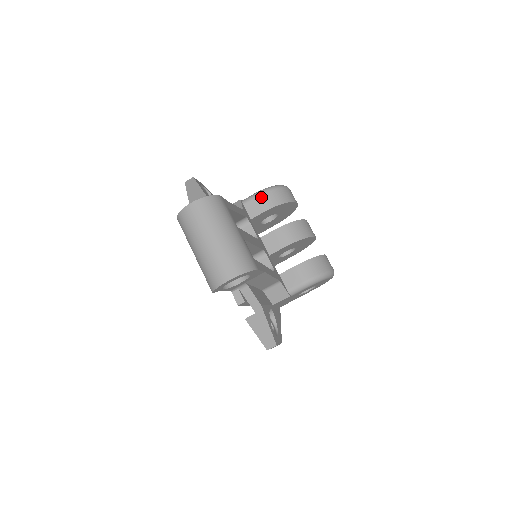
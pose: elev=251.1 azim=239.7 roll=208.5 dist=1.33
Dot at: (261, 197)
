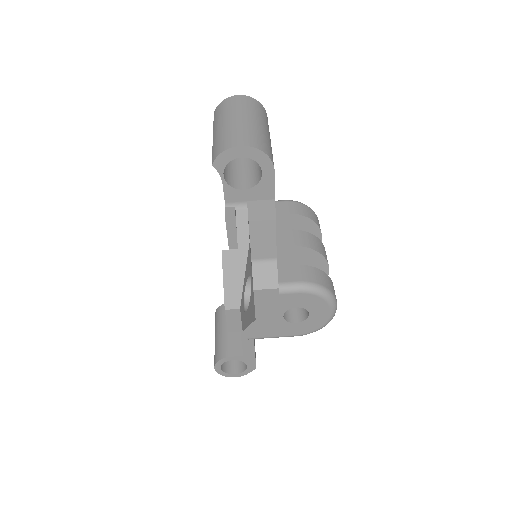
Dot at: (291, 203)
